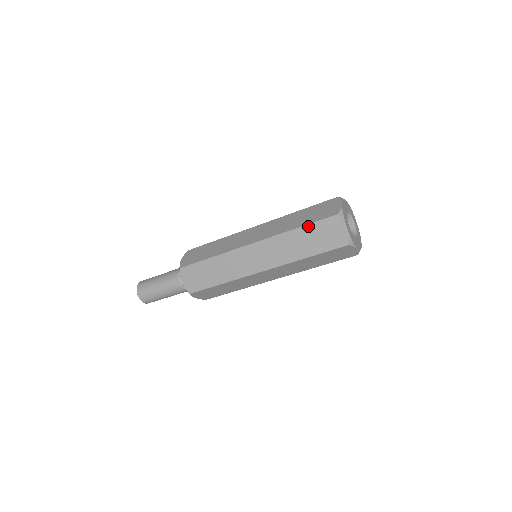
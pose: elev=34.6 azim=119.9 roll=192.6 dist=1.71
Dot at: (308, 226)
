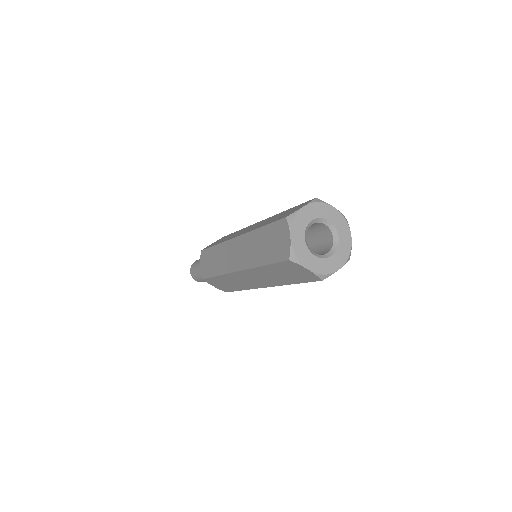
Dot at: (270, 266)
